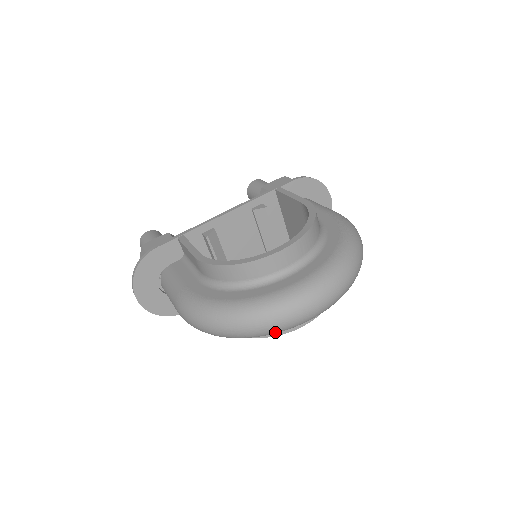
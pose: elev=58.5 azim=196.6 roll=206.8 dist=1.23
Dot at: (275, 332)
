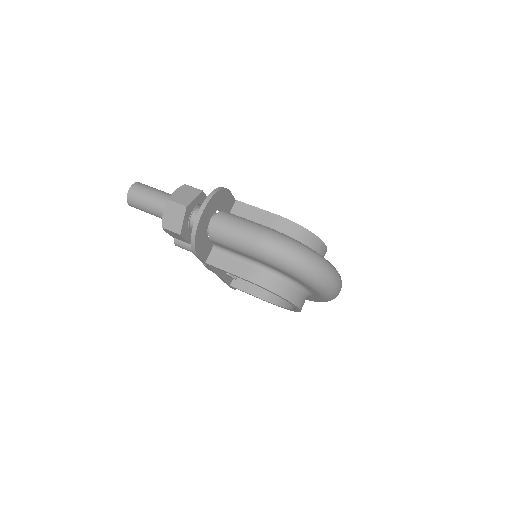
Dot at: (327, 287)
